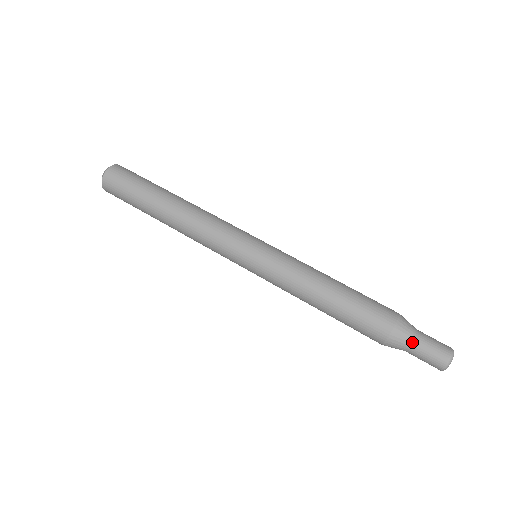
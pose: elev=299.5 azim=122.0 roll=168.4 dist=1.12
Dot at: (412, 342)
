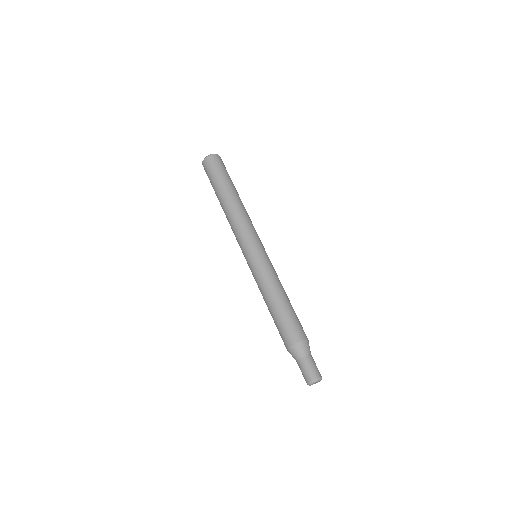
Dot at: (307, 355)
